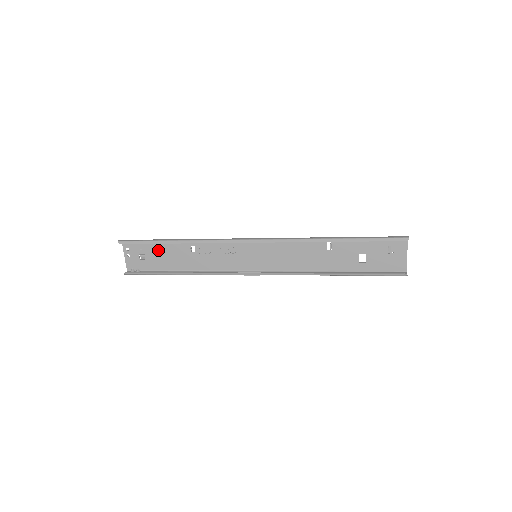
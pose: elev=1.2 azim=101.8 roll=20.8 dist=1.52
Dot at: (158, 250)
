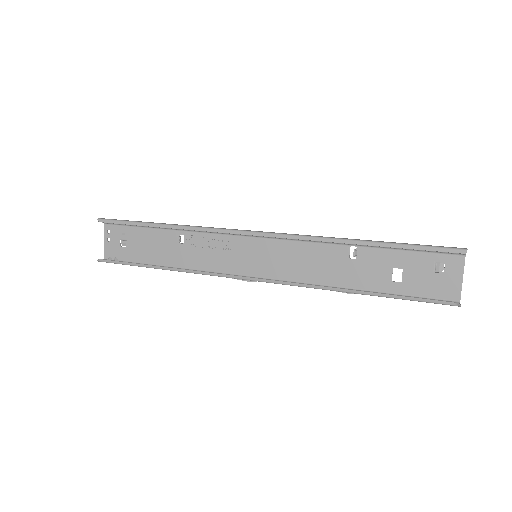
Dot at: (142, 236)
